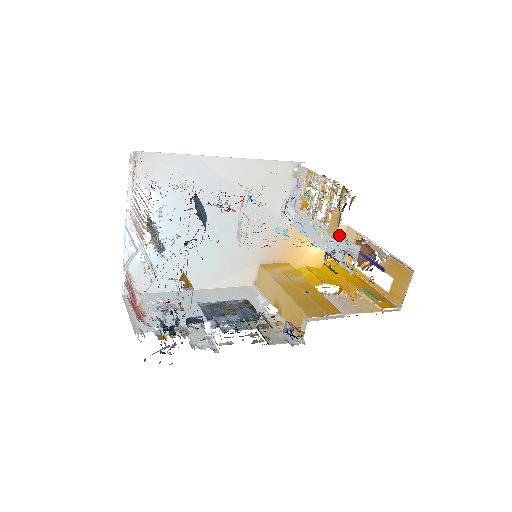
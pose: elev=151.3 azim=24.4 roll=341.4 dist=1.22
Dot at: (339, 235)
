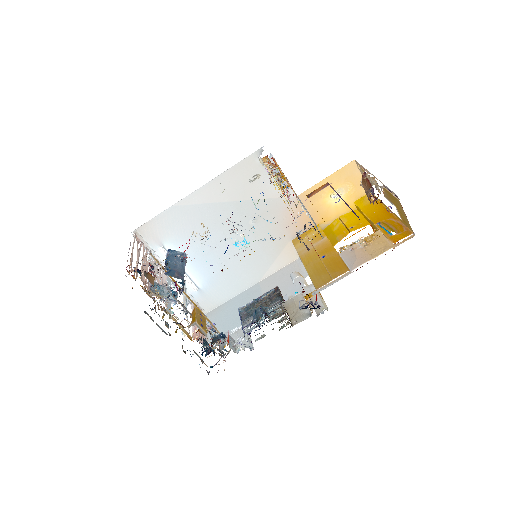
Dot at: occluded
